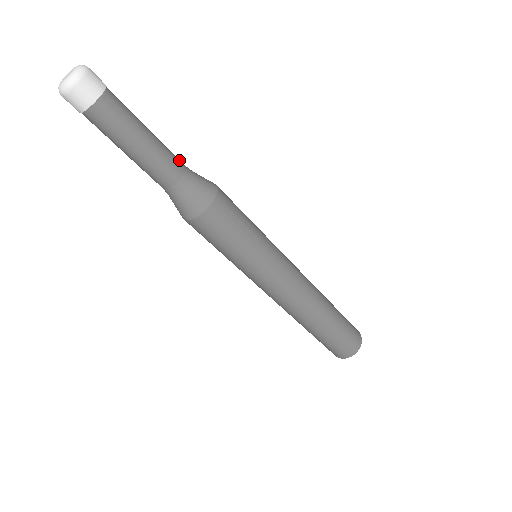
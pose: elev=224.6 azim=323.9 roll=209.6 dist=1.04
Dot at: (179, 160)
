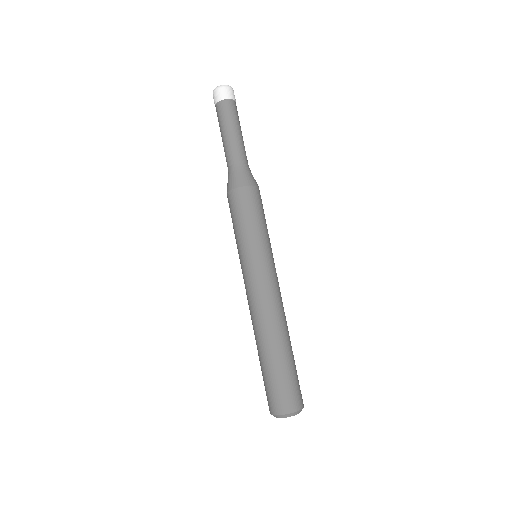
Dot at: (246, 158)
